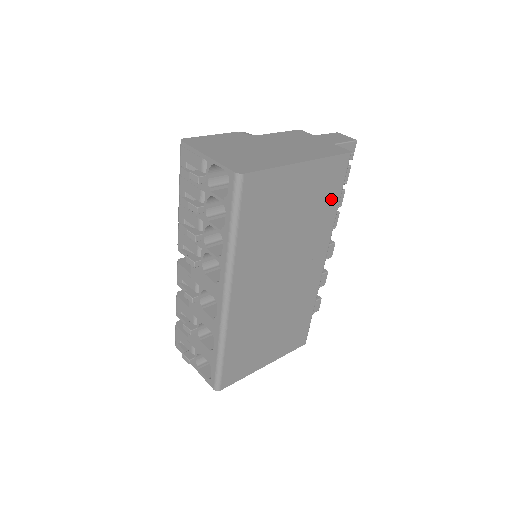
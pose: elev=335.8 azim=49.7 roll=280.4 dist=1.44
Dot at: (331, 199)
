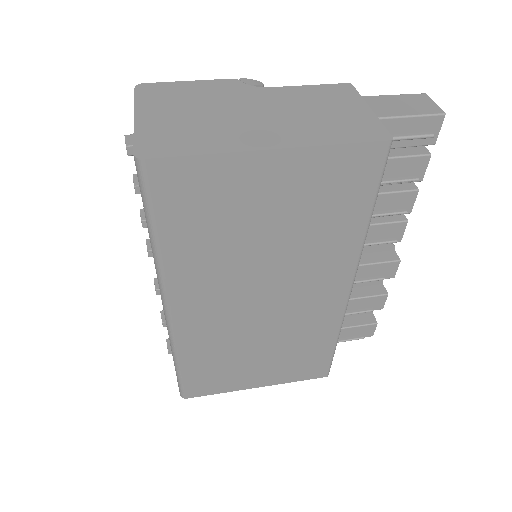
Dot at: (351, 209)
